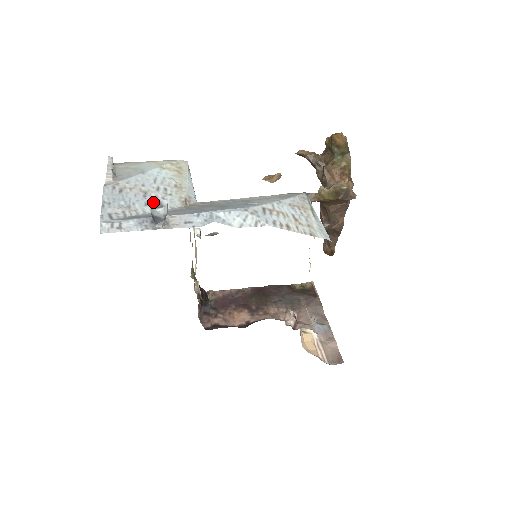
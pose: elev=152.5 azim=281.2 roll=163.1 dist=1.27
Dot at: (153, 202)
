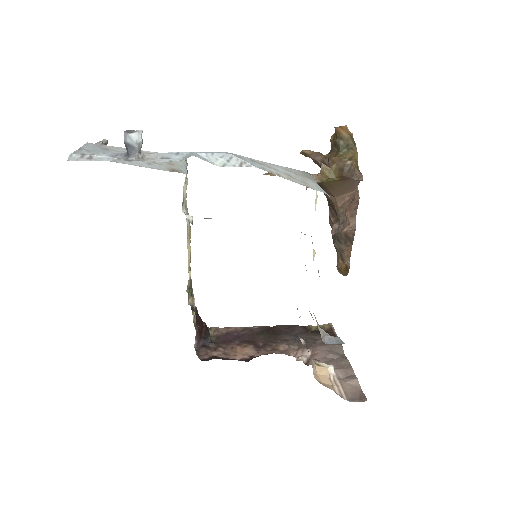
Dot at: (127, 130)
